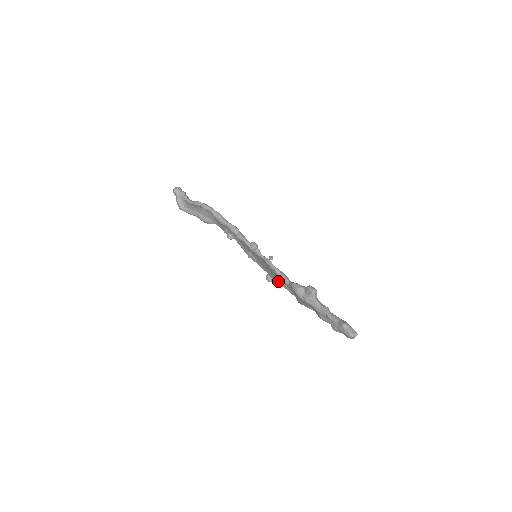
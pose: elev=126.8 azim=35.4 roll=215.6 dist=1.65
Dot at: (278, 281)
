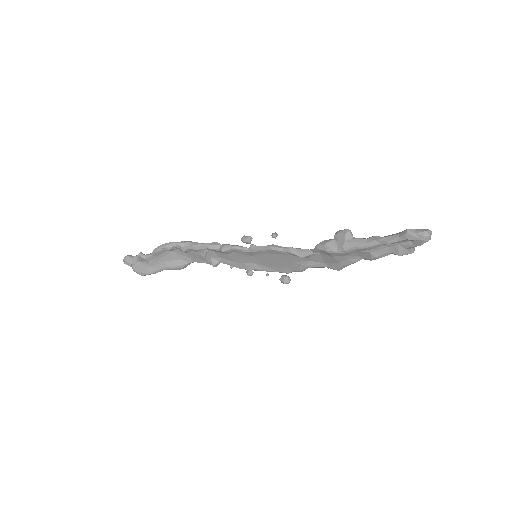
Dot at: (298, 267)
